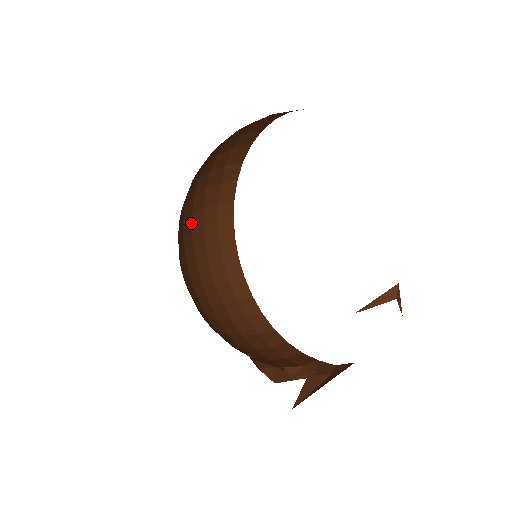
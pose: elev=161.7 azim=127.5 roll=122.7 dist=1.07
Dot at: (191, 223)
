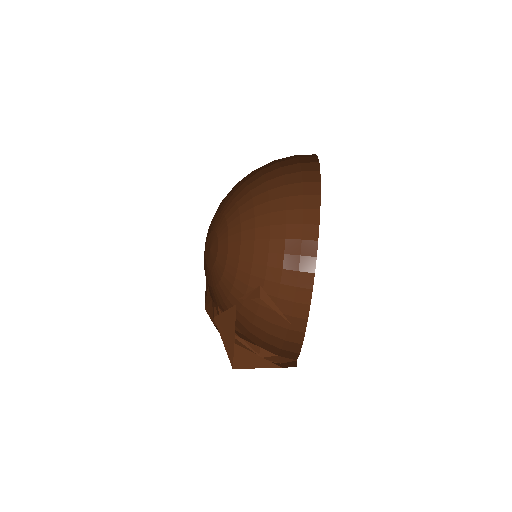
Dot at: (269, 232)
